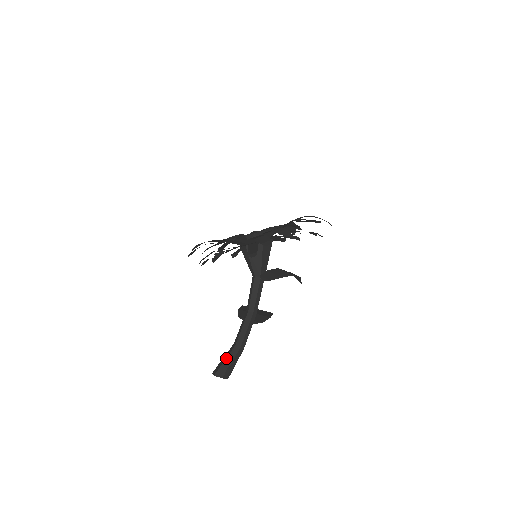
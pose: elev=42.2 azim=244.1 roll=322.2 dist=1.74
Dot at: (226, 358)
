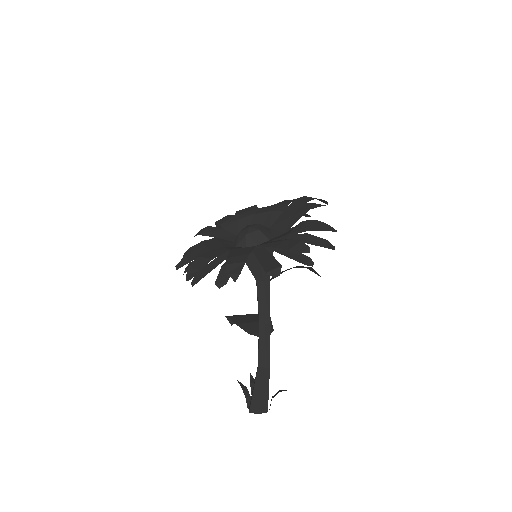
Dot at: (262, 388)
